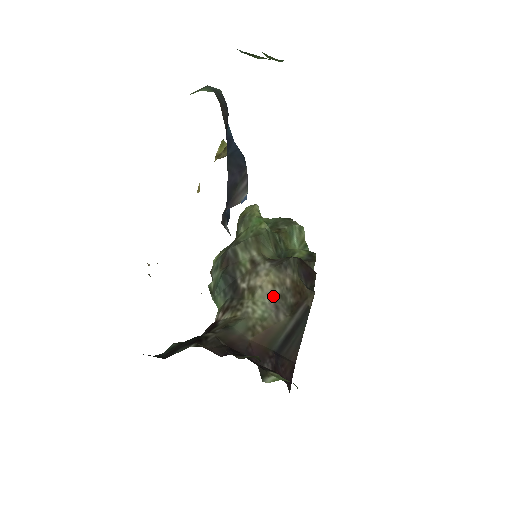
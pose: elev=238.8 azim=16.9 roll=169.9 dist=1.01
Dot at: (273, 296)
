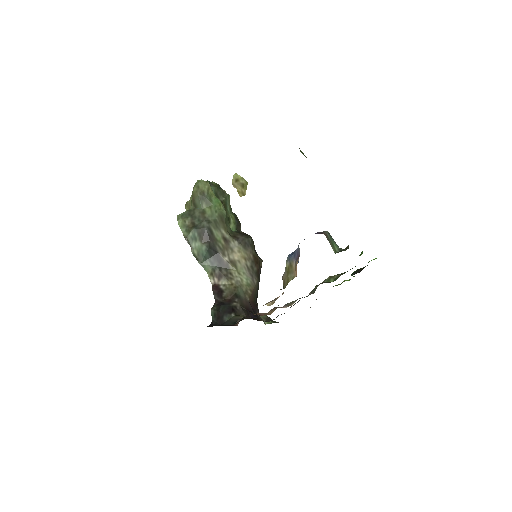
Dot at: (247, 267)
